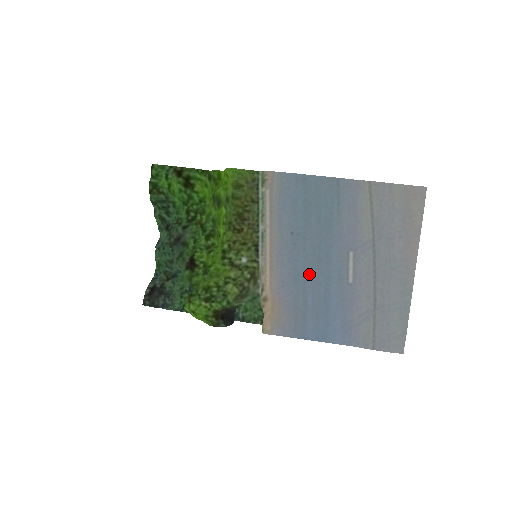
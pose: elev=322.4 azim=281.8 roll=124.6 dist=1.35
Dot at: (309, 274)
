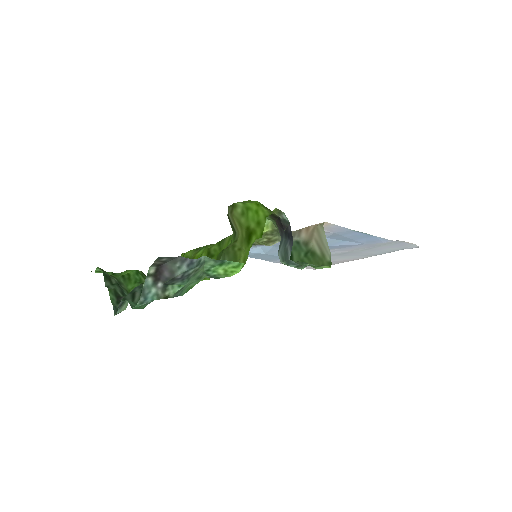
Dot at: occluded
